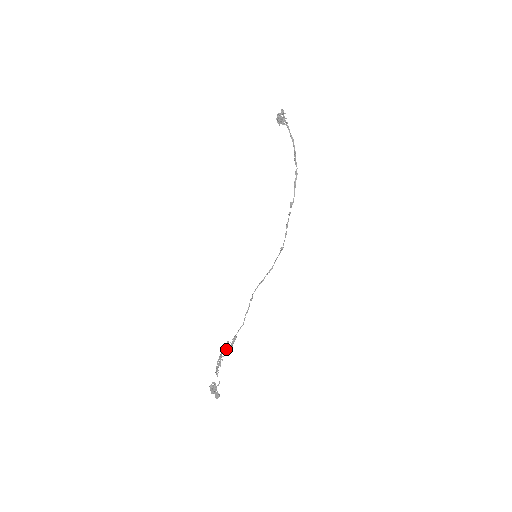
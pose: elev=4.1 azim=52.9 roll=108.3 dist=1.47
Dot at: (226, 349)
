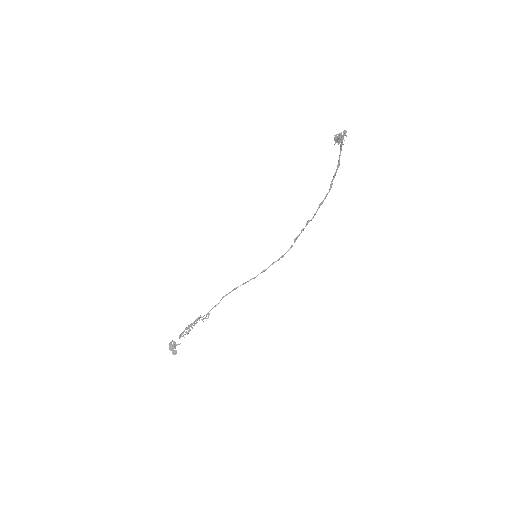
Dot at: (197, 322)
